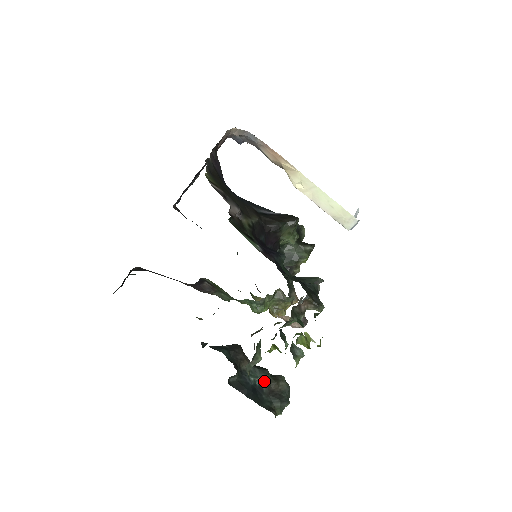
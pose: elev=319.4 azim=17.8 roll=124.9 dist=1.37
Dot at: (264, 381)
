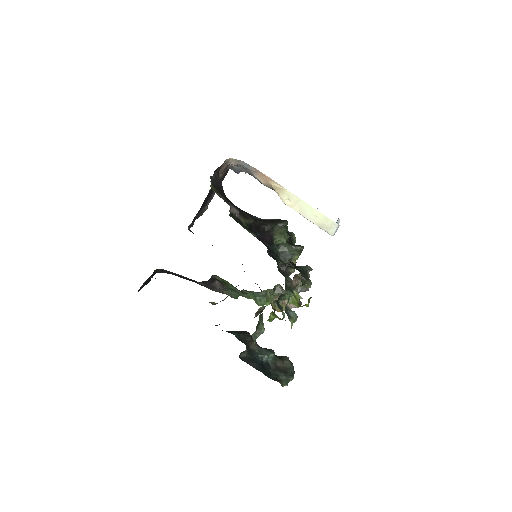
Dot at: (270, 359)
